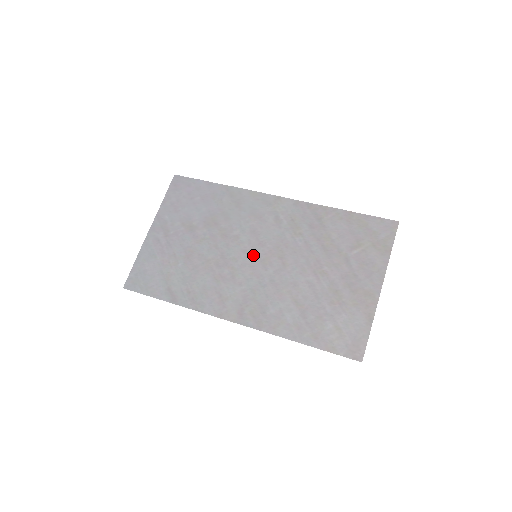
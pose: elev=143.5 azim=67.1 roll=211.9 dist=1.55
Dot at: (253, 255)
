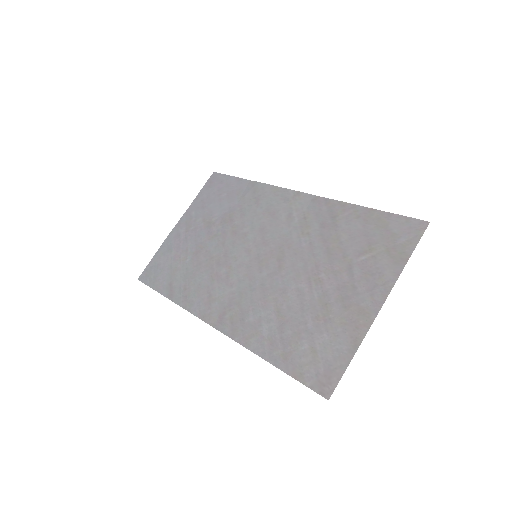
Dot at: (253, 255)
